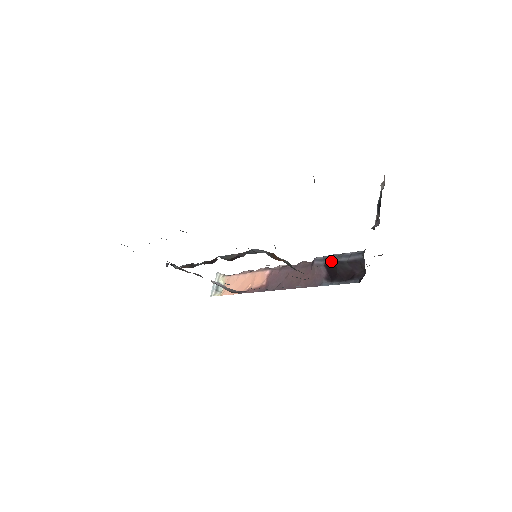
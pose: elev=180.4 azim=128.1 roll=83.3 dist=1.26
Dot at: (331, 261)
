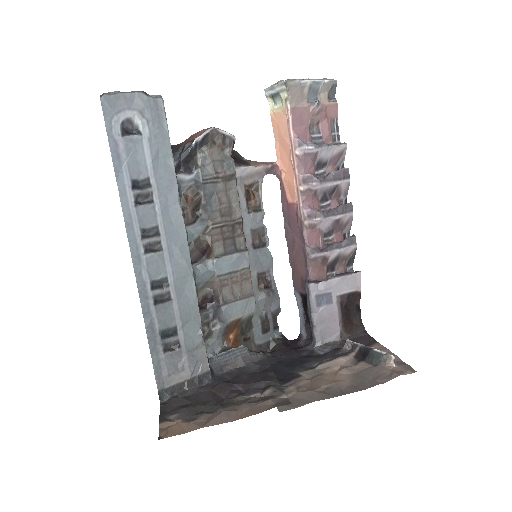
Dot at: (307, 305)
